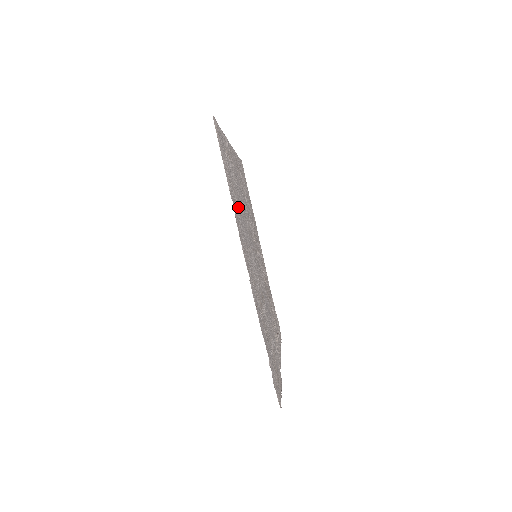
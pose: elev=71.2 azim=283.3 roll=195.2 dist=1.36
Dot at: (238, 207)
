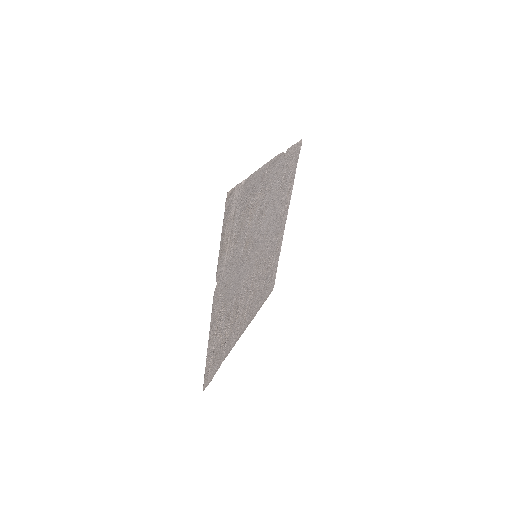
Dot at: (279, 187)
